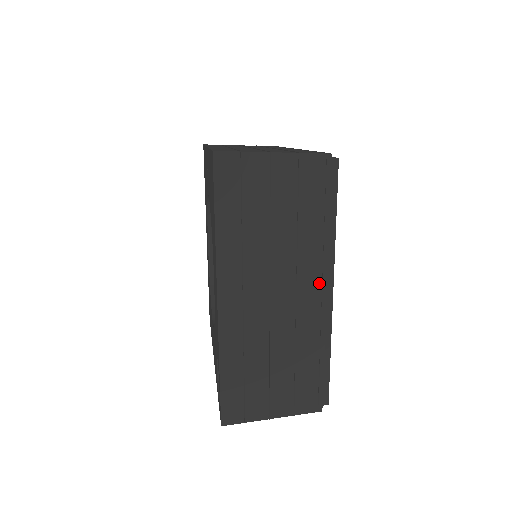
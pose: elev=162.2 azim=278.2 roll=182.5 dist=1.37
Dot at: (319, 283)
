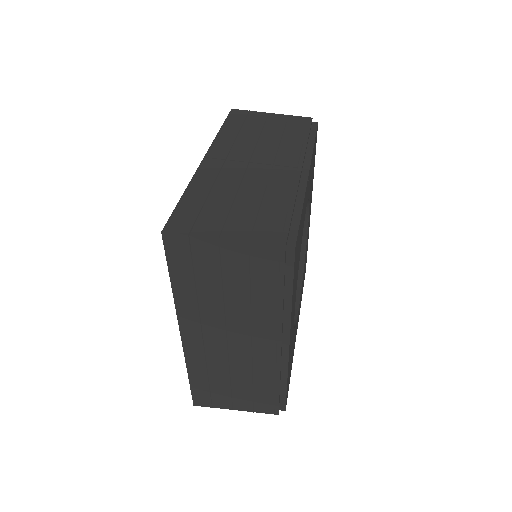
Dot at: (274, 339)
